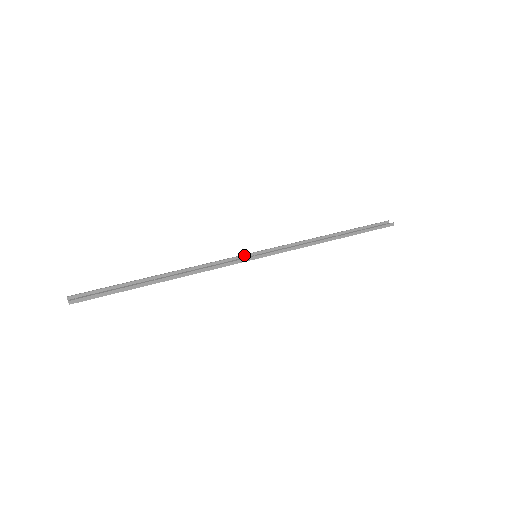
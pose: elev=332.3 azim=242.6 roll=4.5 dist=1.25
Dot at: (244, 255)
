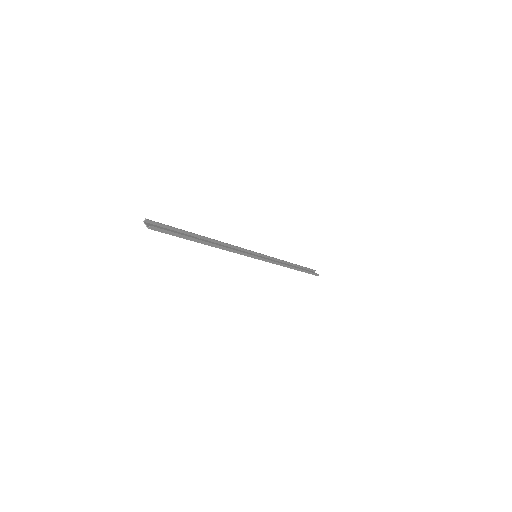
Dot at: (250, 251)
